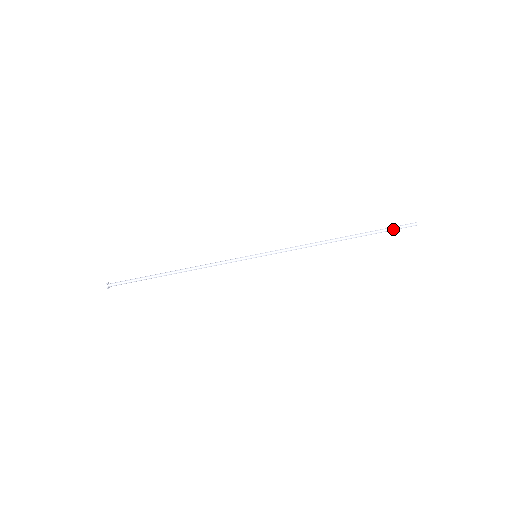
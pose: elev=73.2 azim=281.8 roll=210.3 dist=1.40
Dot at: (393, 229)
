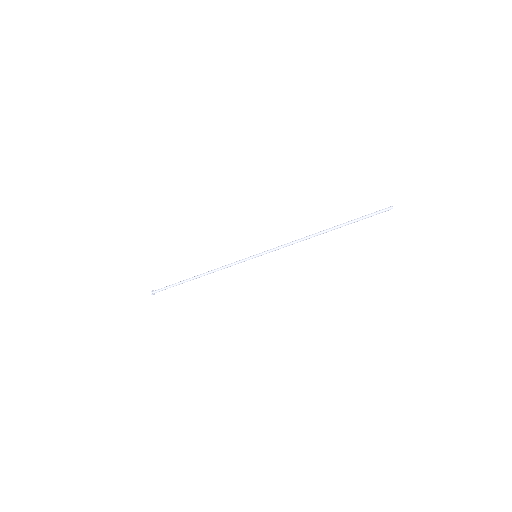
Dot at: (370, 215)
